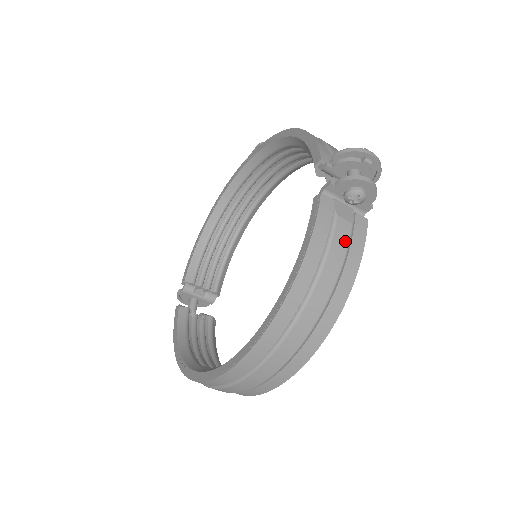
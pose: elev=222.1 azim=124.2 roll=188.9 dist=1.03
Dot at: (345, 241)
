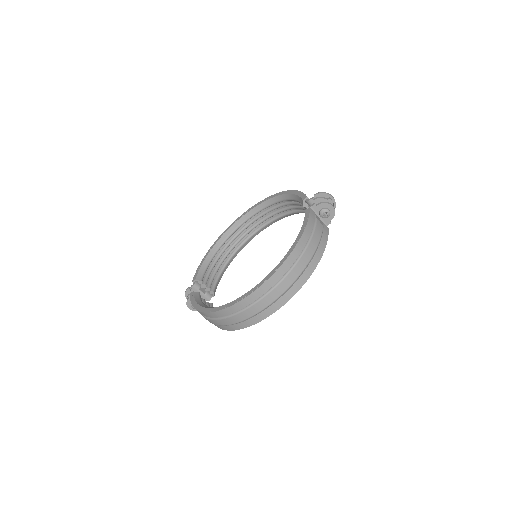
Dot at: (321, 231)
